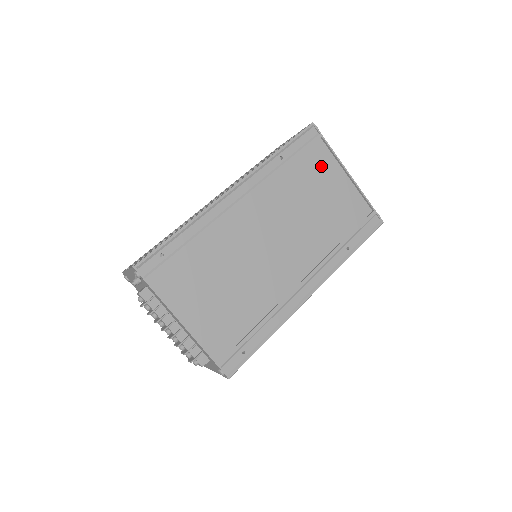
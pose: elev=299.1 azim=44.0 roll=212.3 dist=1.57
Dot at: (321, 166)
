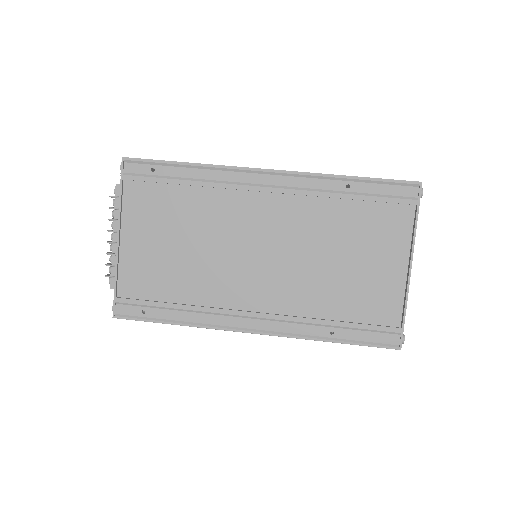
Dot at: (386, 232)
